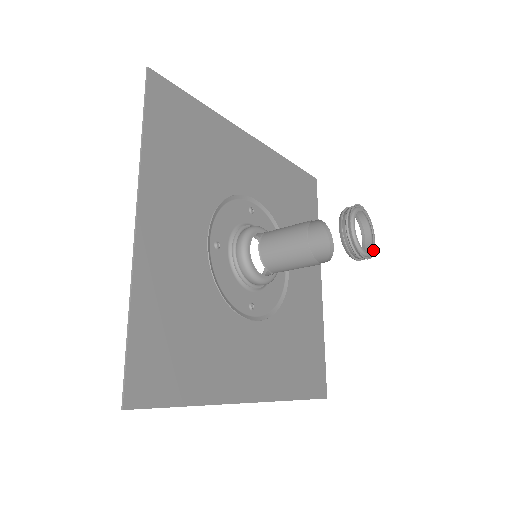
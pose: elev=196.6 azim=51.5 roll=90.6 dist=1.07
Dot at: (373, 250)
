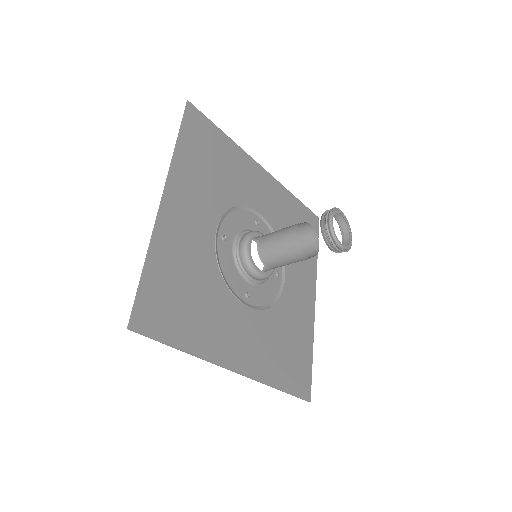
Dot at: (349, 247)
